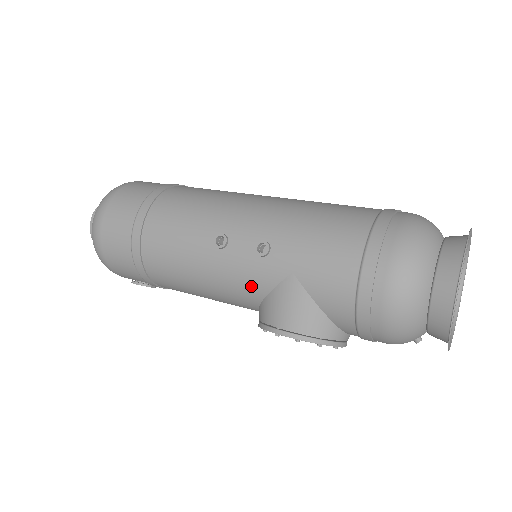
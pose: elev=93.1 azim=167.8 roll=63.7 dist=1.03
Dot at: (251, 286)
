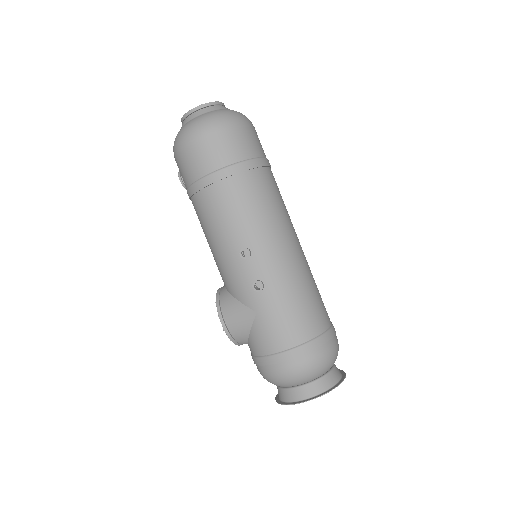
Dot at: (233, 286)
